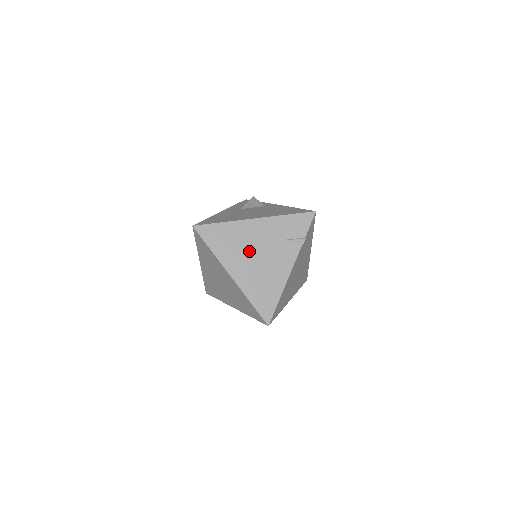
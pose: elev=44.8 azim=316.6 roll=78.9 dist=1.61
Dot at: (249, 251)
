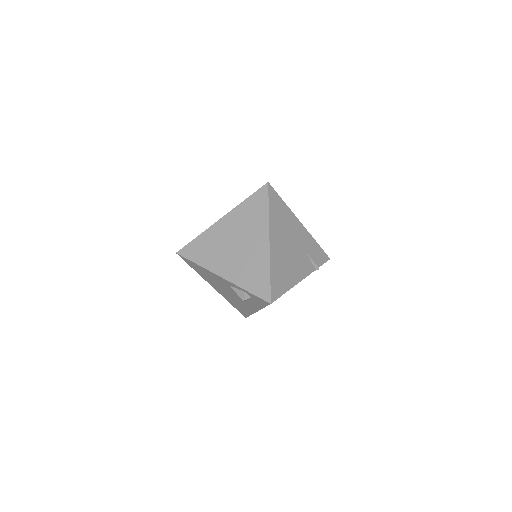
Dot at: (288, 238)
